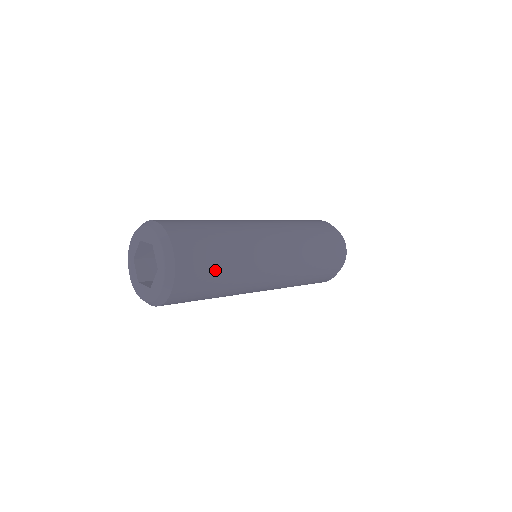
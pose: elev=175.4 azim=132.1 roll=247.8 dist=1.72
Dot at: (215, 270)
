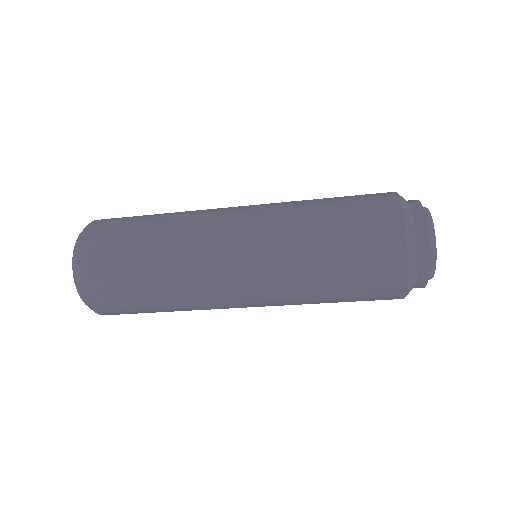
Dot at: (131, 246)
